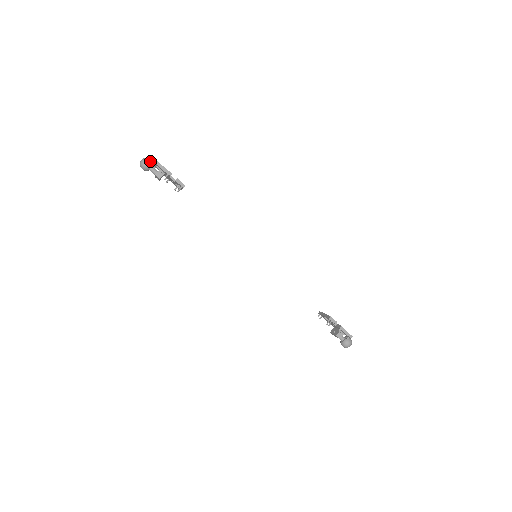
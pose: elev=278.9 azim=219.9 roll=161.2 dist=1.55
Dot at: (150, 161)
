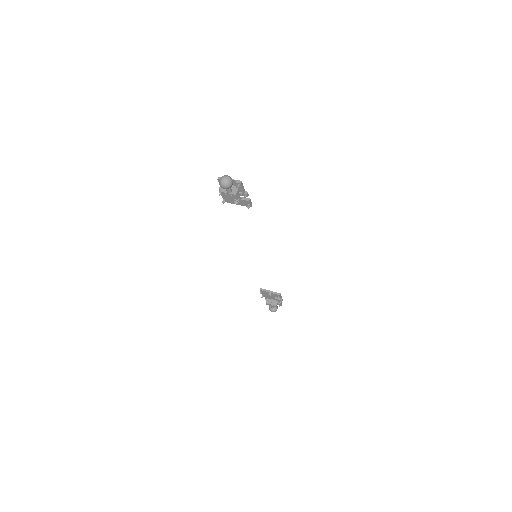
Dot at: (232, 180)
